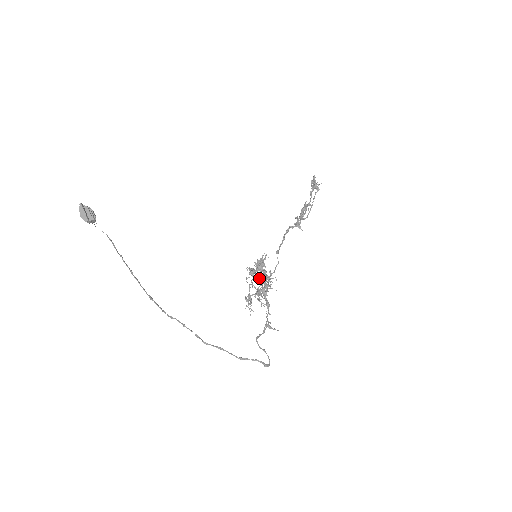
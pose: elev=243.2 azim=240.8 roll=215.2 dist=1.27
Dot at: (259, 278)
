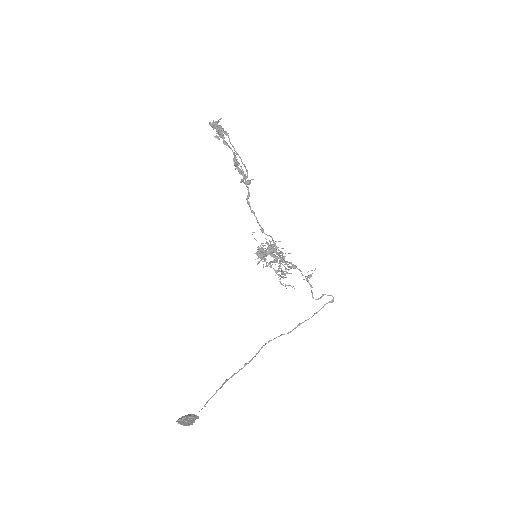
Dot at: occluded
